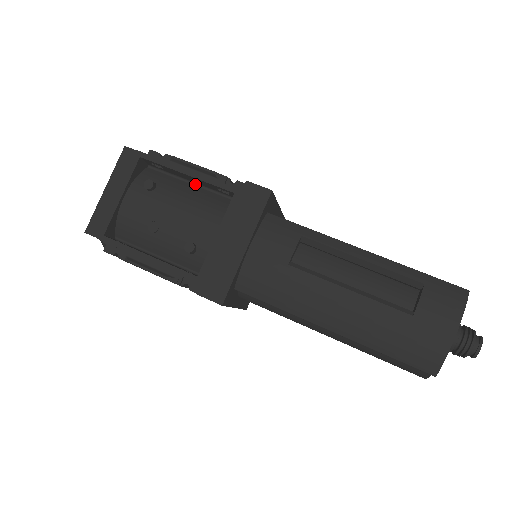
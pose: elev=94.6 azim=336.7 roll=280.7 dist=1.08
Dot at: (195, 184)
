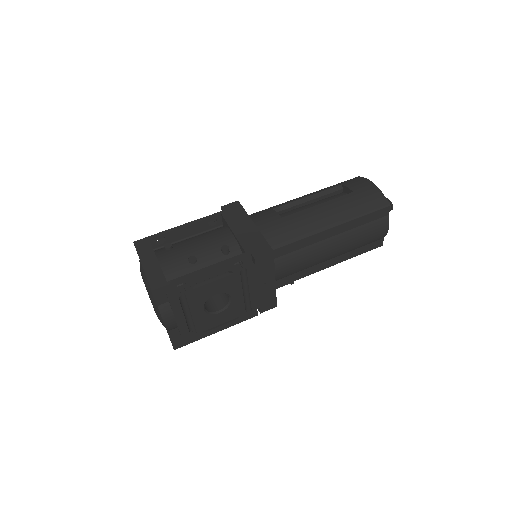
Dot at: (191, 237)
